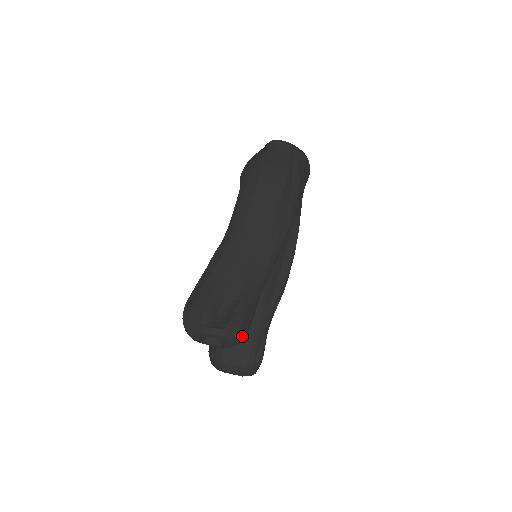
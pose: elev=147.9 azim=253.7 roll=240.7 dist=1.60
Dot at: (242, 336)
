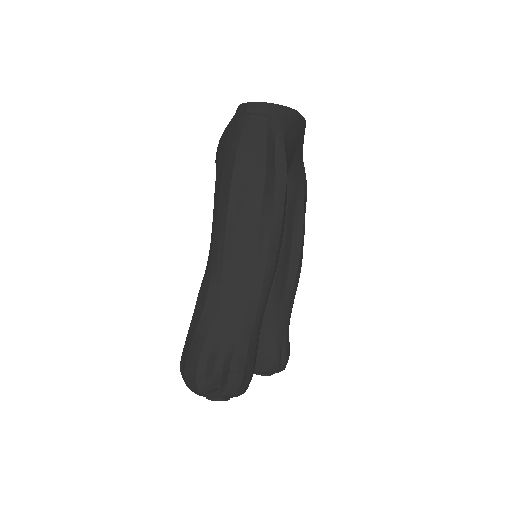
Dot at: (245, 387)
